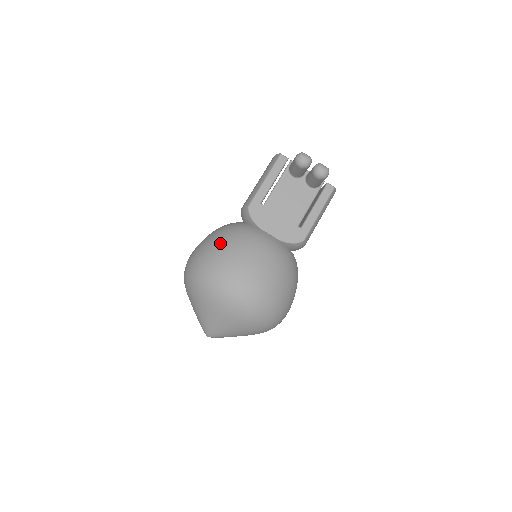
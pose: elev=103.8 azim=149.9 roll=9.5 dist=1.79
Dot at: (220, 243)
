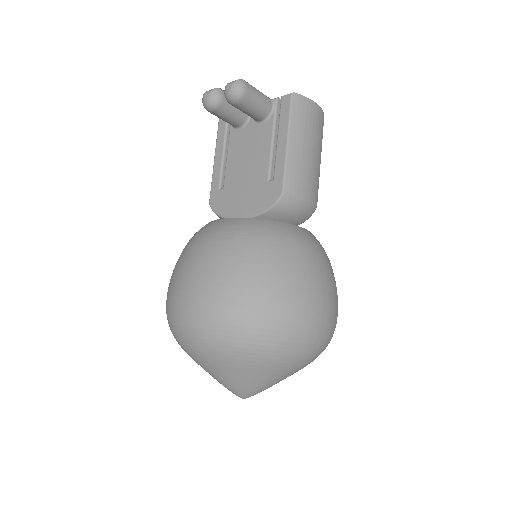
Dot at: (173, 270)
